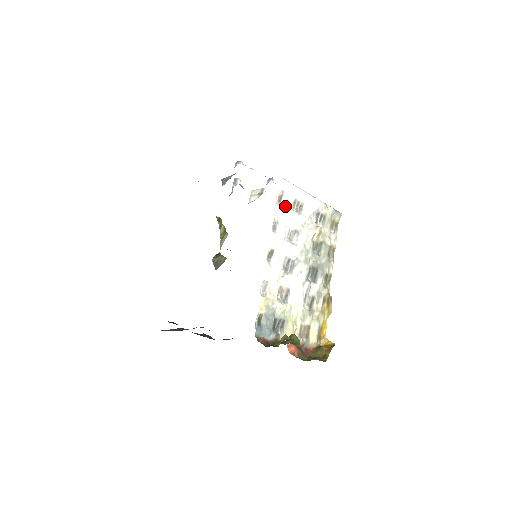
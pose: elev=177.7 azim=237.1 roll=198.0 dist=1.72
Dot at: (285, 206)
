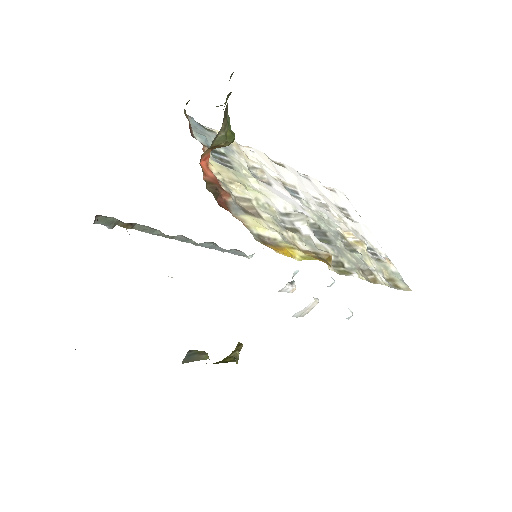
Dot at: (329, 195)
